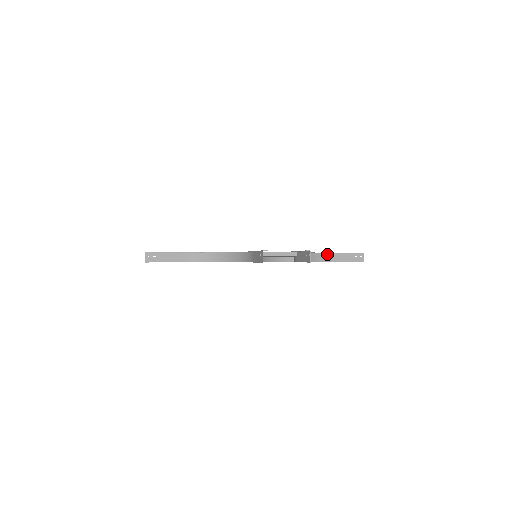
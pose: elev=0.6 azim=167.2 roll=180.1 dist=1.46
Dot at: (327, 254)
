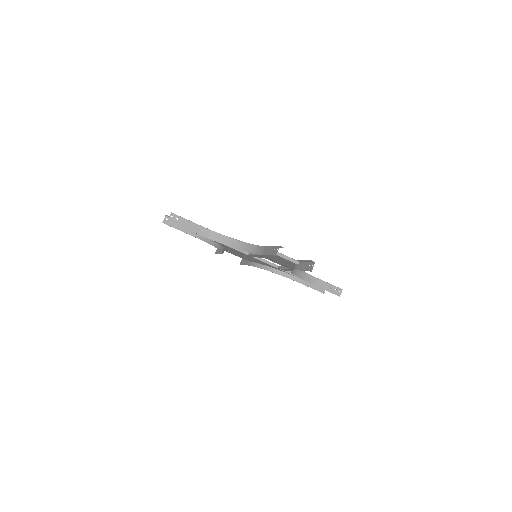
Dot at: (314, 278)
